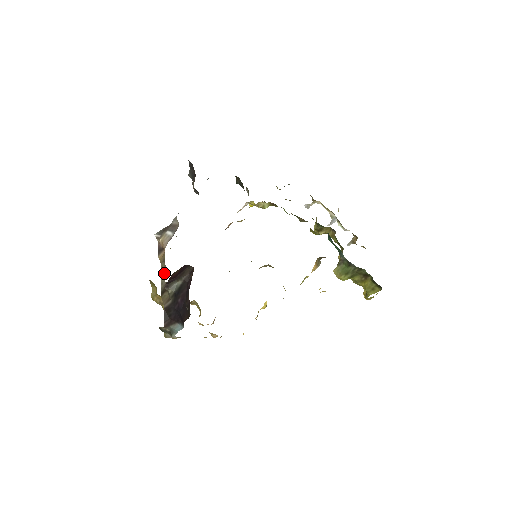
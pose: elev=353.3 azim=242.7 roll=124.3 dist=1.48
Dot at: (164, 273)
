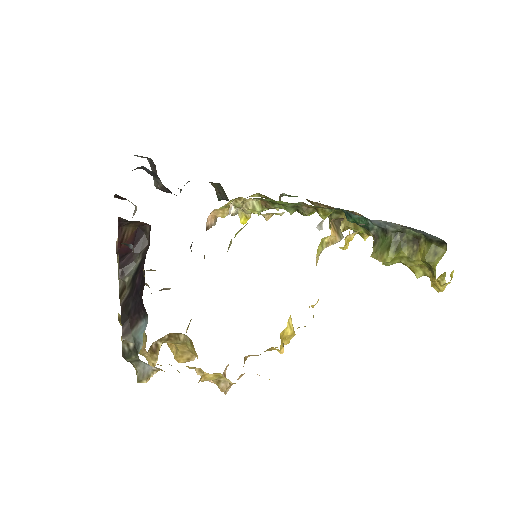
Dot at: occluded
